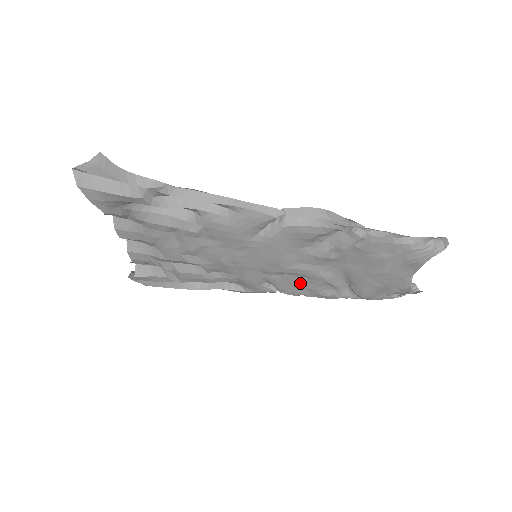
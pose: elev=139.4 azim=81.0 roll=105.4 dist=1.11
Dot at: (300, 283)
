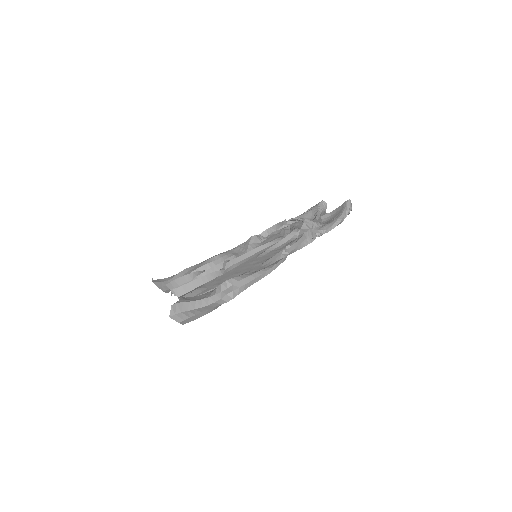
Dot at: (271, 240)
